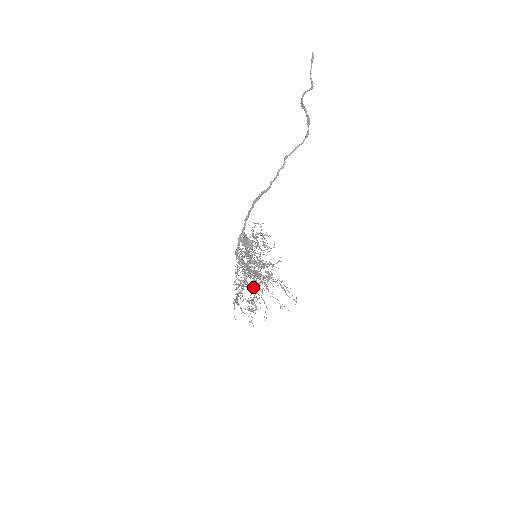
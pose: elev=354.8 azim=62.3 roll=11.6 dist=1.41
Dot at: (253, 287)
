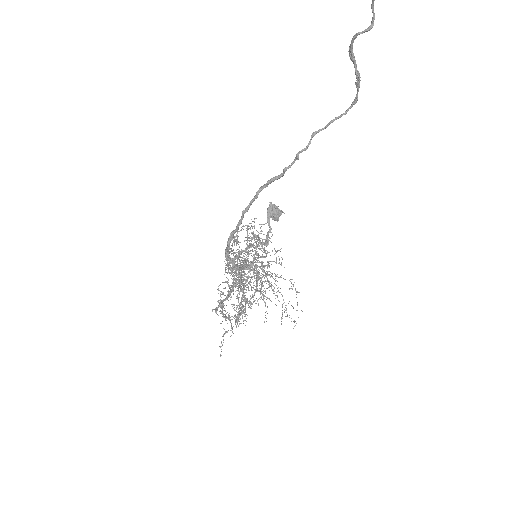
Dot at: occluded
